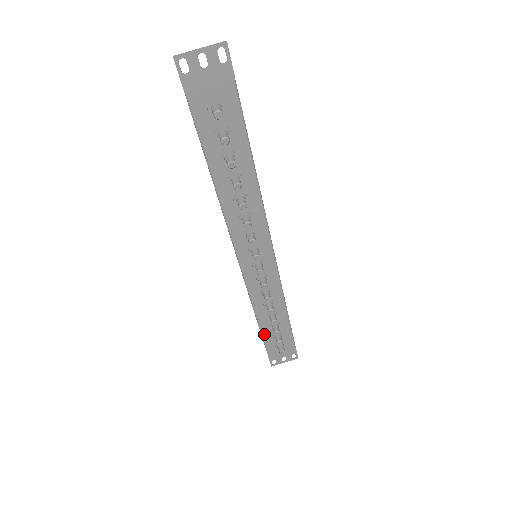
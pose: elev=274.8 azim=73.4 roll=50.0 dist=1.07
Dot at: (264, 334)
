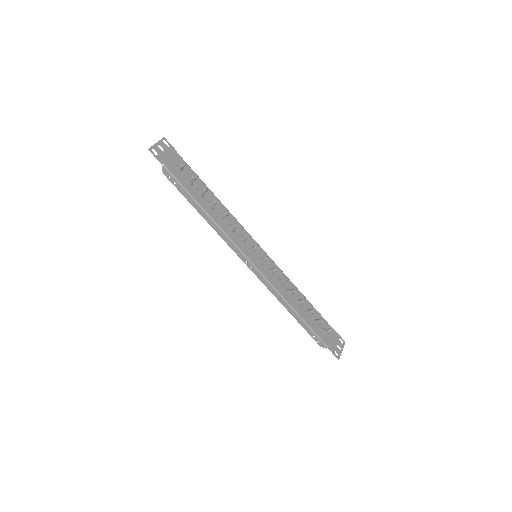
Dot at: (309, 325)
